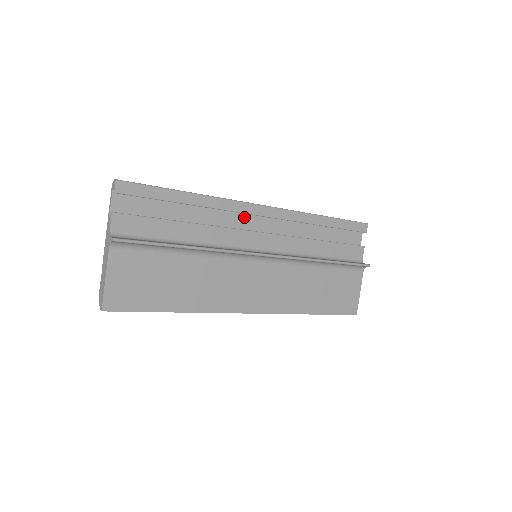
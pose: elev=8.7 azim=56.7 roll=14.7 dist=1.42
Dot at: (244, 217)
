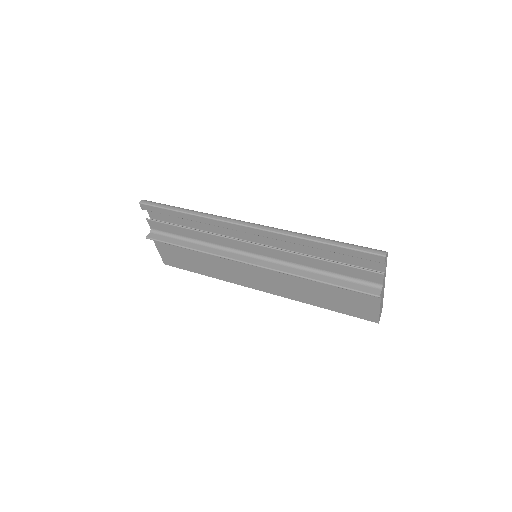
Dot at: occluded
